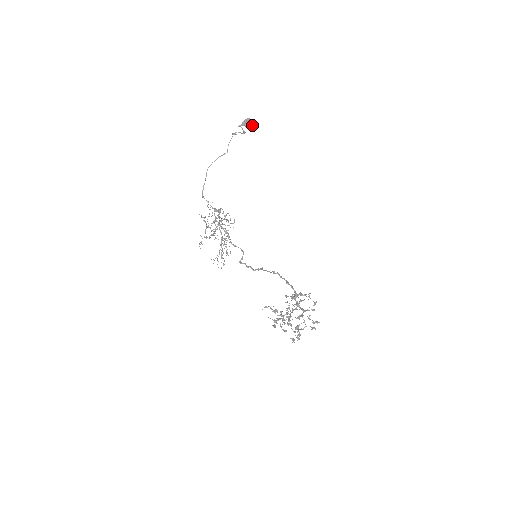
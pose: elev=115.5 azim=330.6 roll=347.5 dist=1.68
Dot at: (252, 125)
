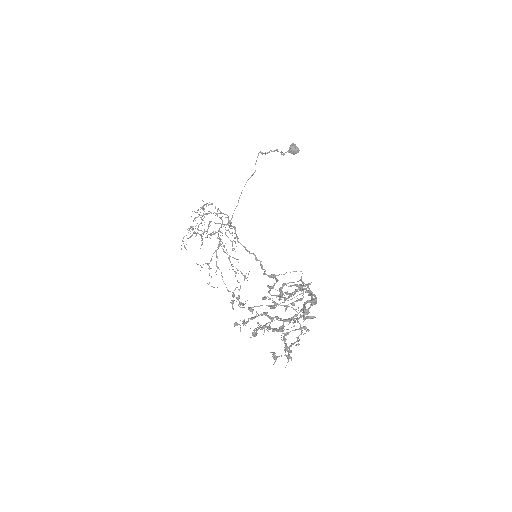
Dot at: (297, 149)
